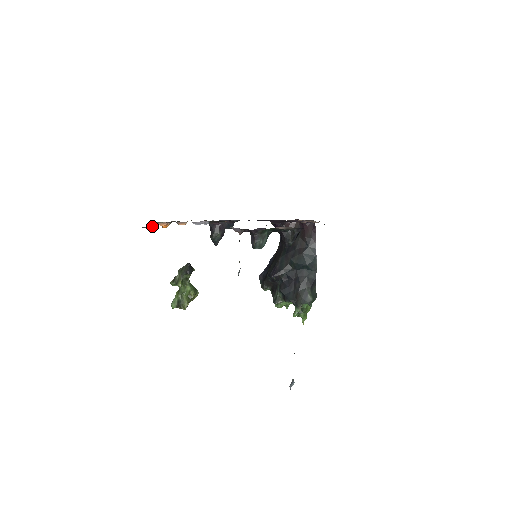
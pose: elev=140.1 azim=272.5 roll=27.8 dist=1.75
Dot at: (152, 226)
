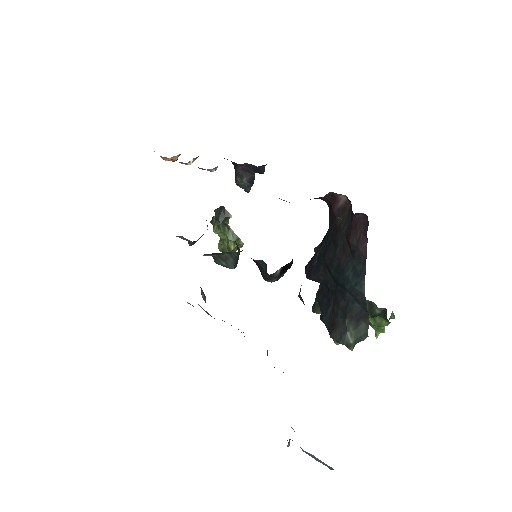
Dot at: occluded
